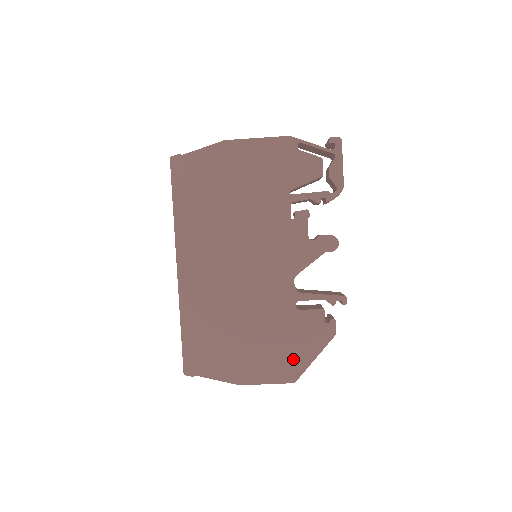
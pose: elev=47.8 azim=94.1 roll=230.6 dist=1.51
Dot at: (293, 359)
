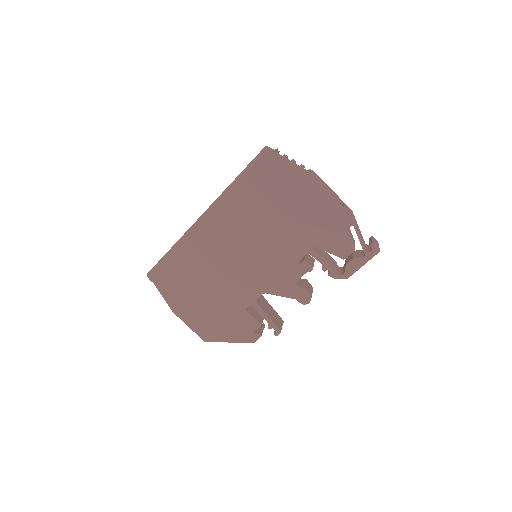
Dot at: (216, 330)
